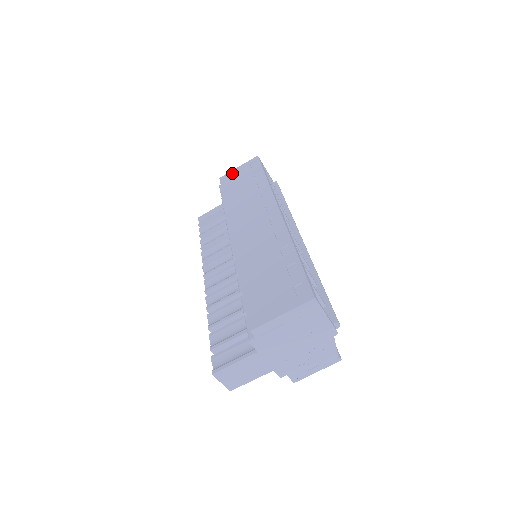
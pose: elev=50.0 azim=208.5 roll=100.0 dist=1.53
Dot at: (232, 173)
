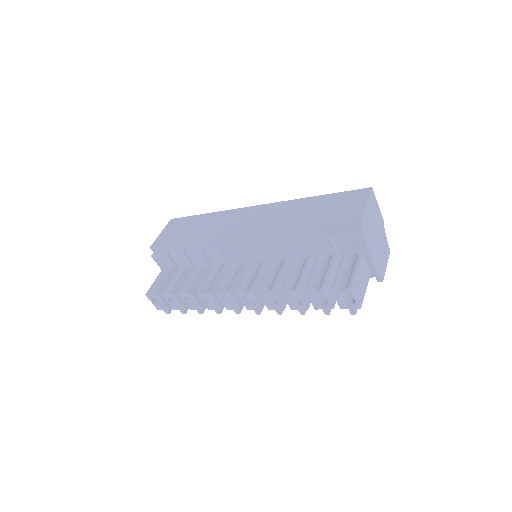
Dot at: (161, 237)
